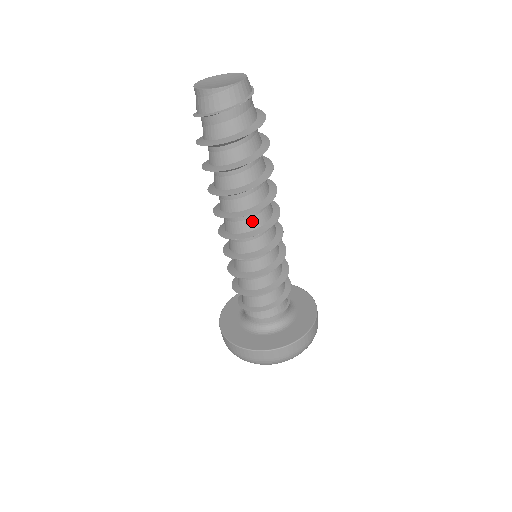
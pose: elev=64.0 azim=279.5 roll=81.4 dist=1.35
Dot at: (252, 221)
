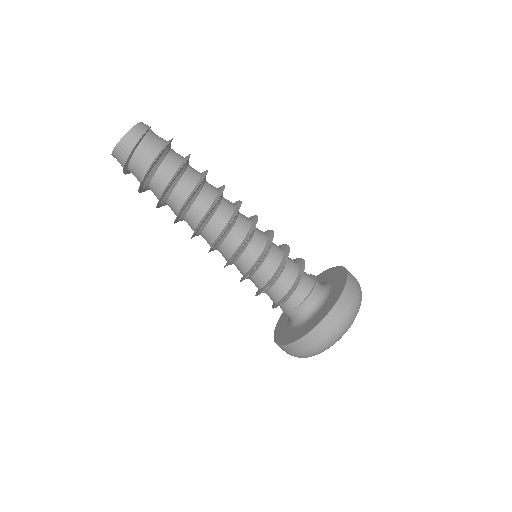
Dot at: (212, 231)
